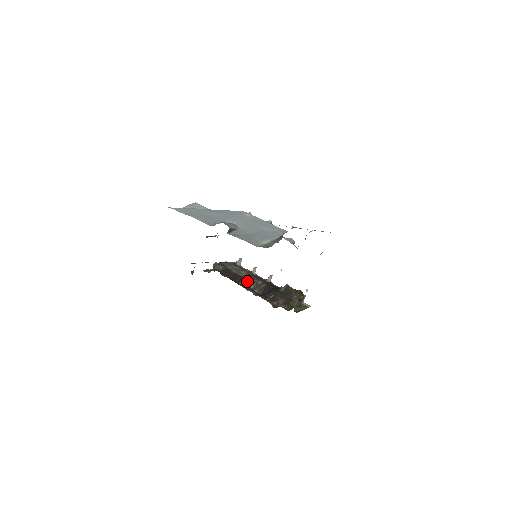
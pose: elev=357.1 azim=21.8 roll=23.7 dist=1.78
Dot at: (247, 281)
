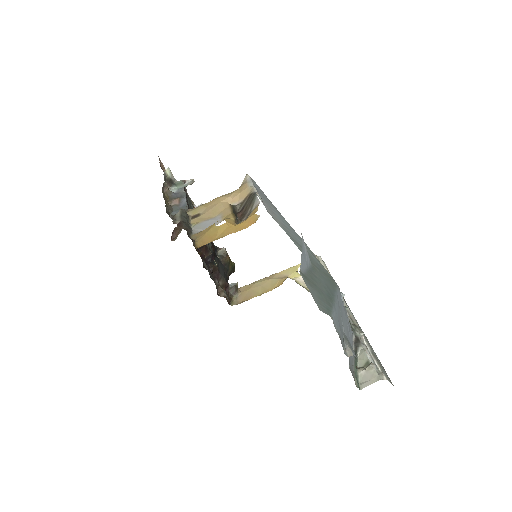
Dot at: (206, 247)
